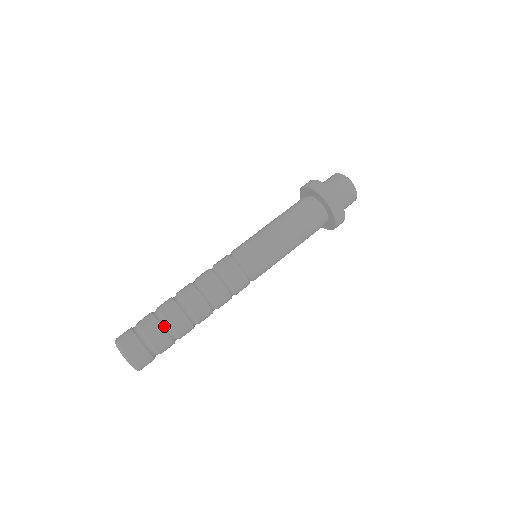
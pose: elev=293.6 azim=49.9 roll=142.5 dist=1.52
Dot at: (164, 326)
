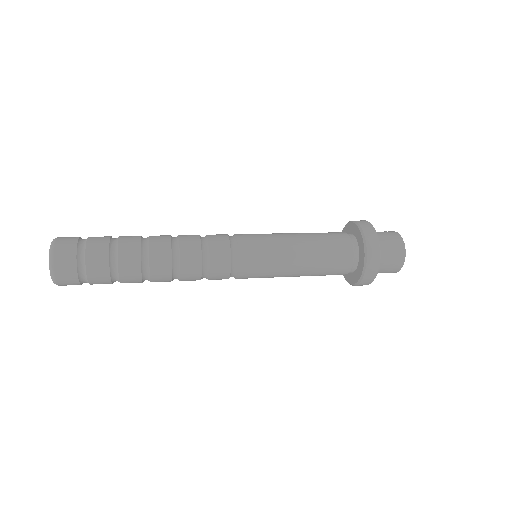
Dot at: (112, 242)
